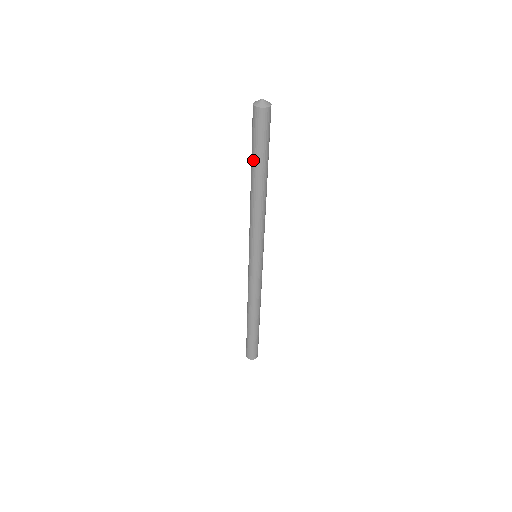
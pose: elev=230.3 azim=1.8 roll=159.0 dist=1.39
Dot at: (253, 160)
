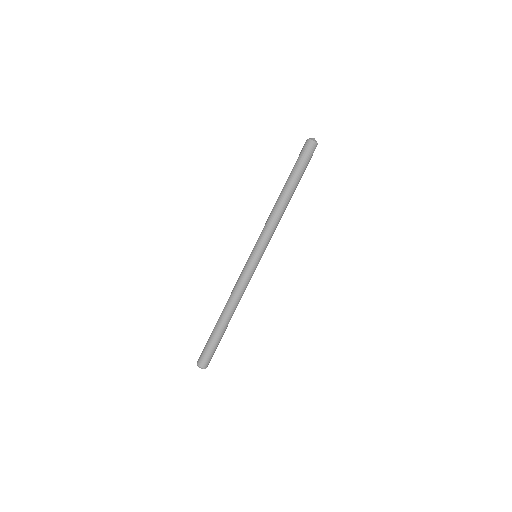
Dot at: (290, 174)
